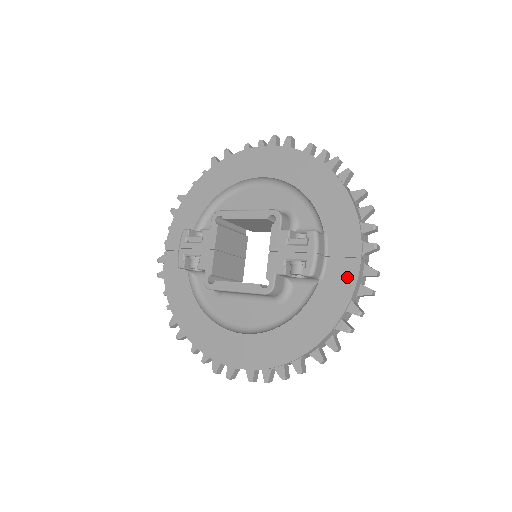
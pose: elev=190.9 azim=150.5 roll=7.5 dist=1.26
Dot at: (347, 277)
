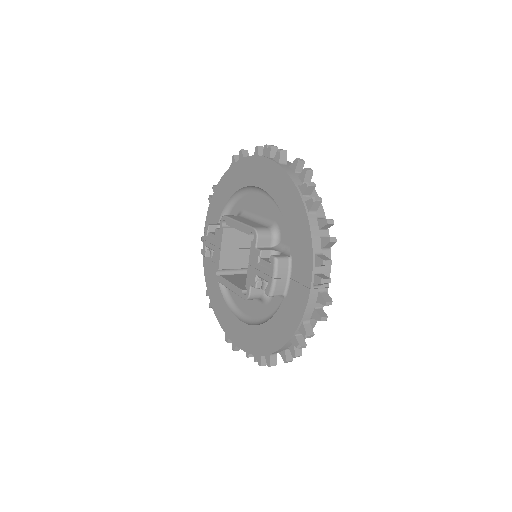
Dot at: (300, 302)
